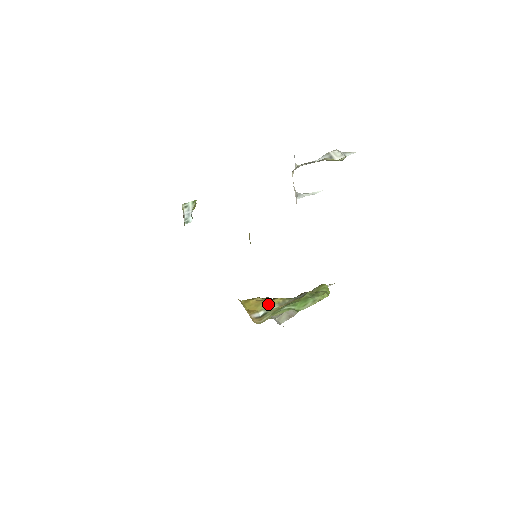
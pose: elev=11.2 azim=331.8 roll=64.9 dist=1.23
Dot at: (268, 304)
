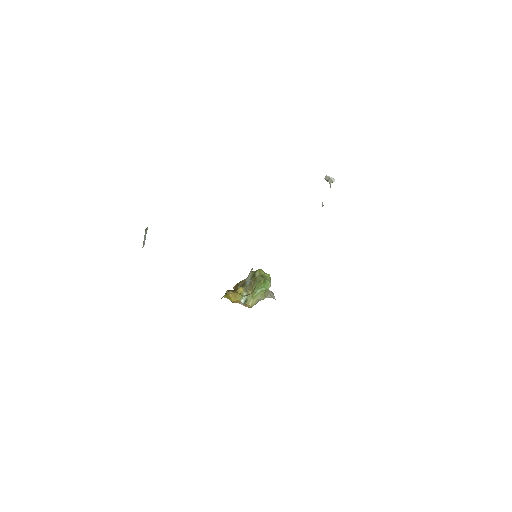
Dot at: (240, 293)
